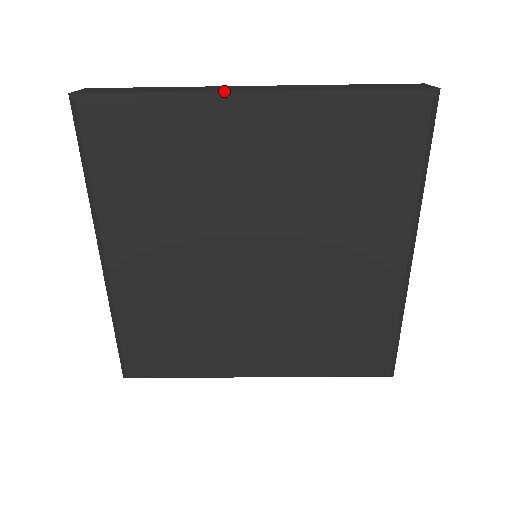
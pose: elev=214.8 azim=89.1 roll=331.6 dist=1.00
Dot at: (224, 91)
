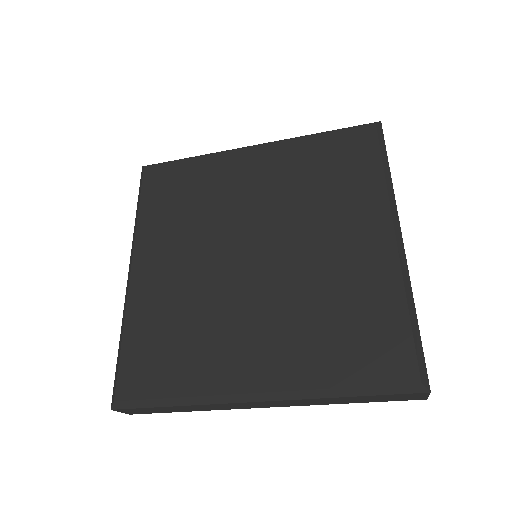
Dot at: occluded
